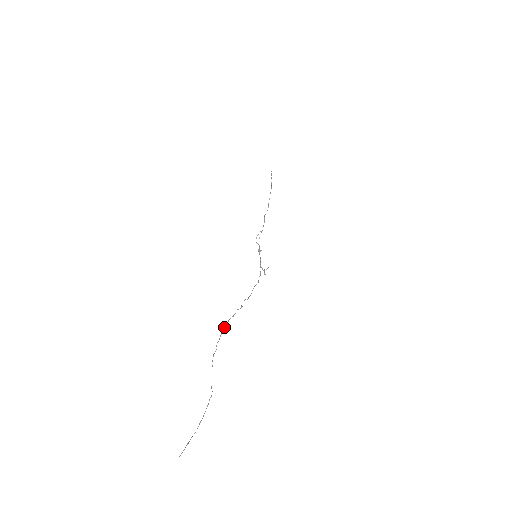
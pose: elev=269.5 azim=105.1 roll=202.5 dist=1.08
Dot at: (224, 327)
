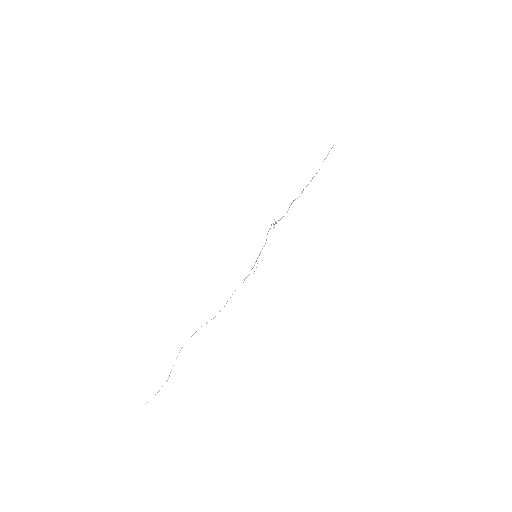
Dot at: occluded
